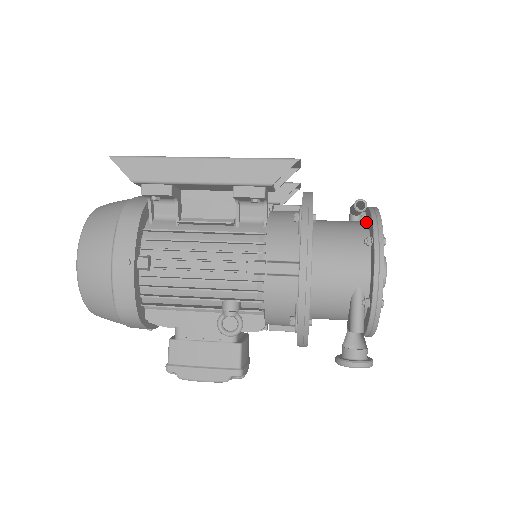
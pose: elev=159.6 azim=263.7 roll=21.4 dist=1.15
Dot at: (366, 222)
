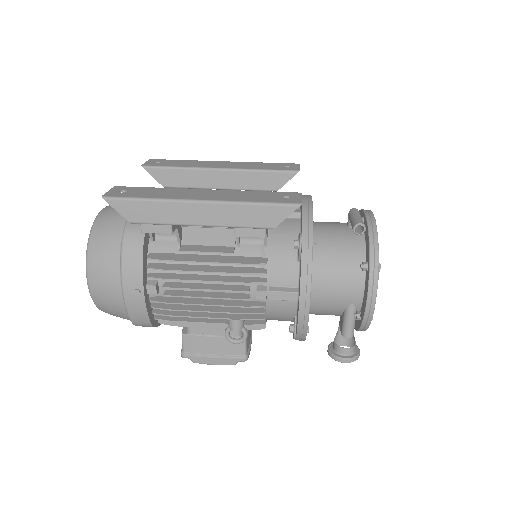
Dot at: (363, 233)
